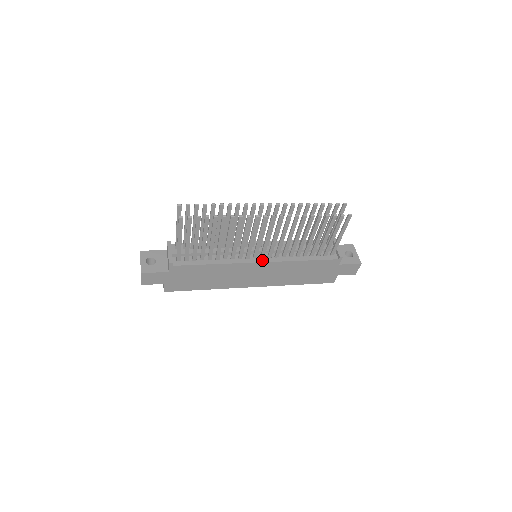
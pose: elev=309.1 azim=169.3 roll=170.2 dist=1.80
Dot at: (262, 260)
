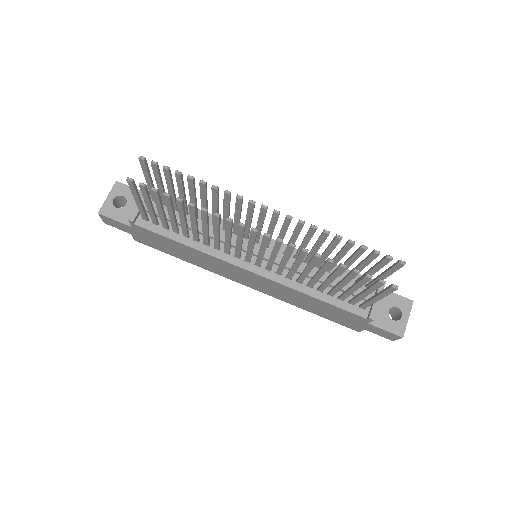
Dot at: (255, 269)
